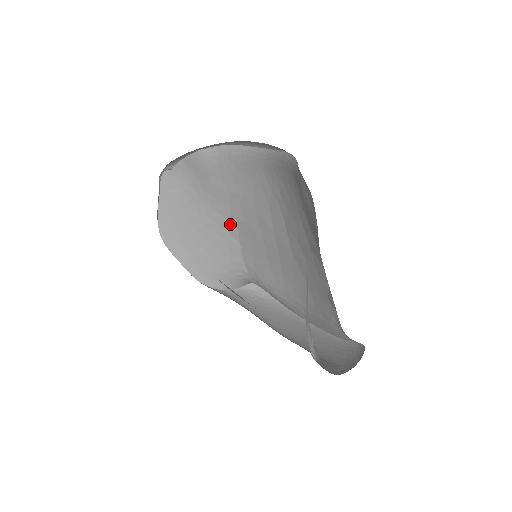
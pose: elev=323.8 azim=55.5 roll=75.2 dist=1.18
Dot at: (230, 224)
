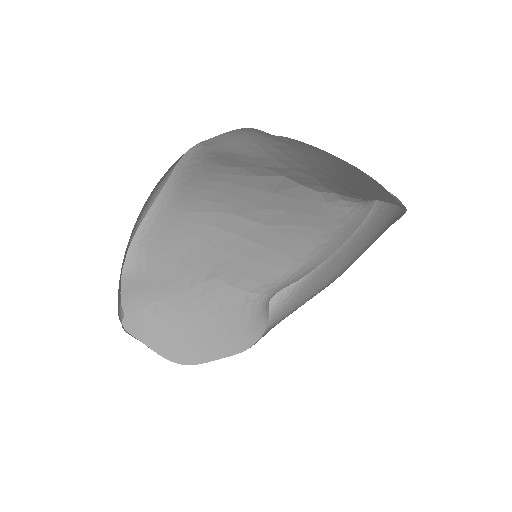
Dot at: (207, 284)
